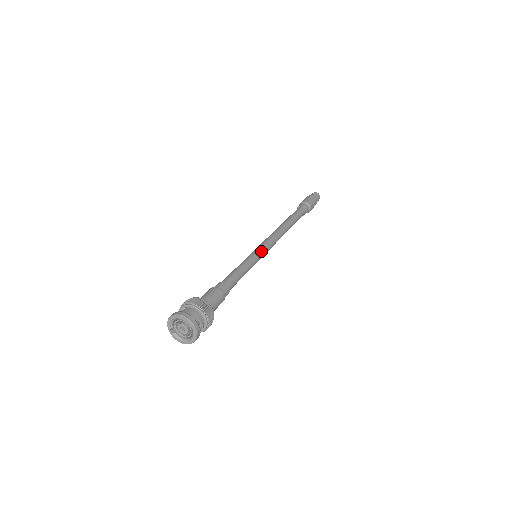
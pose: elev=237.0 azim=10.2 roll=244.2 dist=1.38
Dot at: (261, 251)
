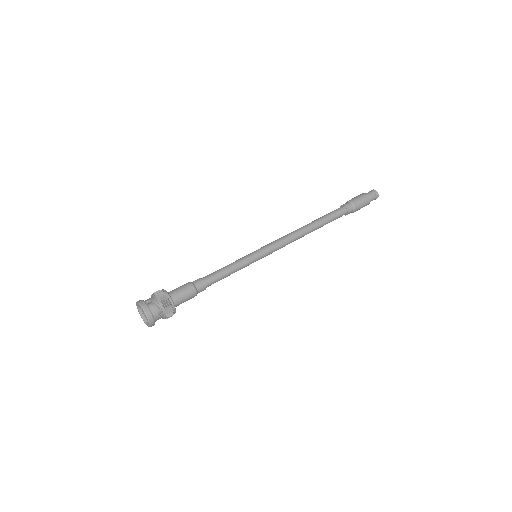
Dot at: (258, 250)
